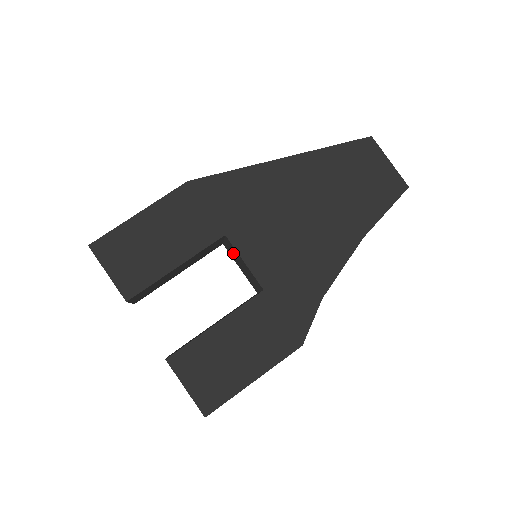
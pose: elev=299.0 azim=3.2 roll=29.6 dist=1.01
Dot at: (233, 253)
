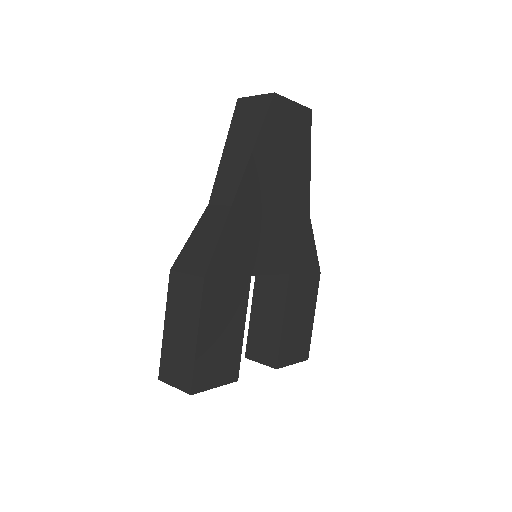
Dot at: occluded
